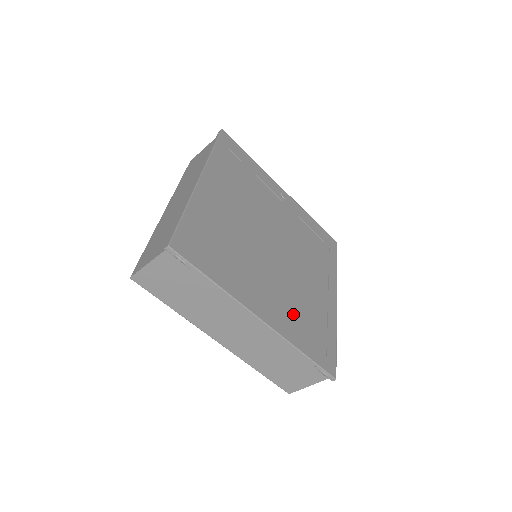
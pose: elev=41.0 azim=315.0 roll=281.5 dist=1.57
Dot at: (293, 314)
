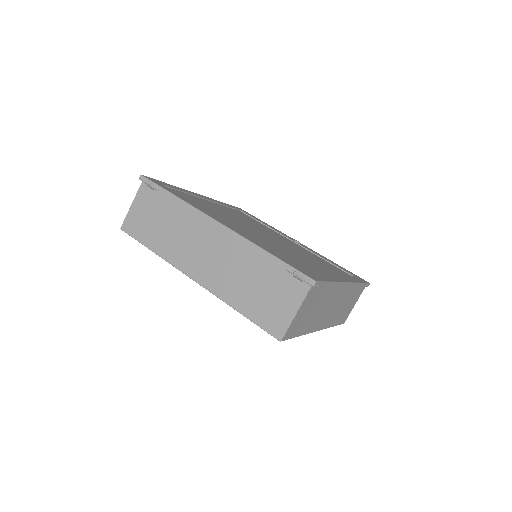
Dot at: (269, 247)
